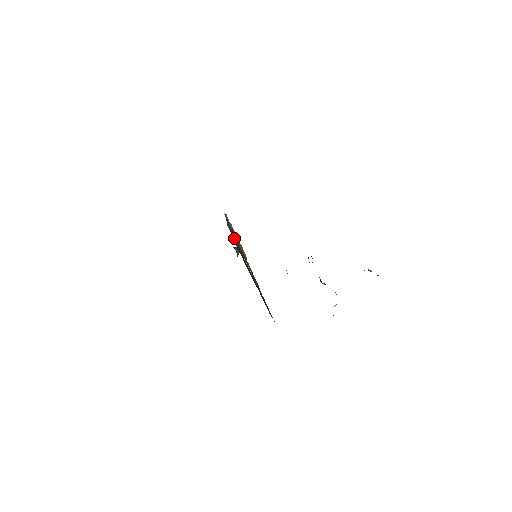
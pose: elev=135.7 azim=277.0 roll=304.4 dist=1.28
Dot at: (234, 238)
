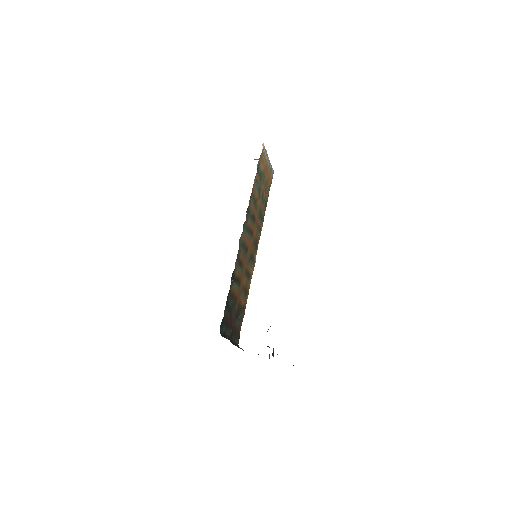
Dot at: (243, 244)
